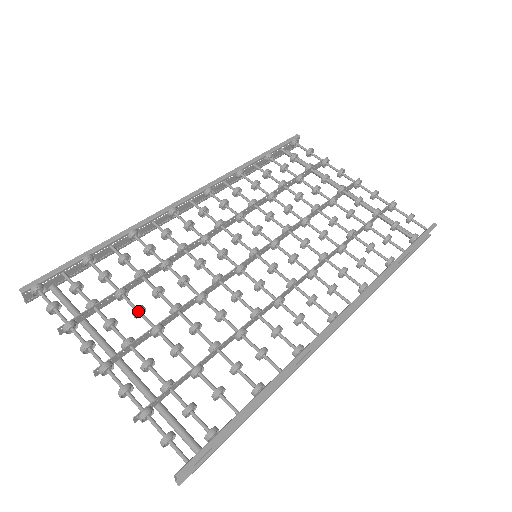
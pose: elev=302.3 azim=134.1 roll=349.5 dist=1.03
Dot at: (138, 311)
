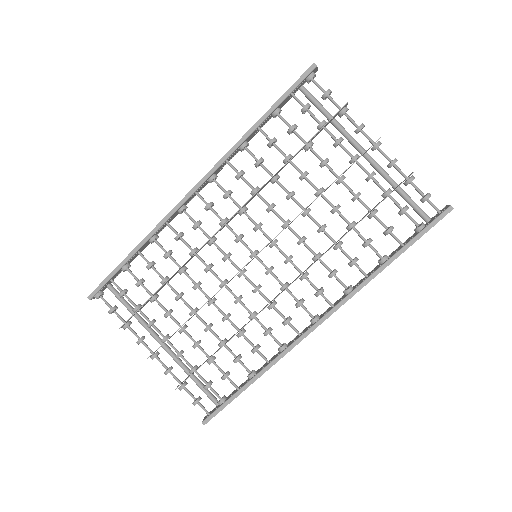
Dot at: (167, 315)
